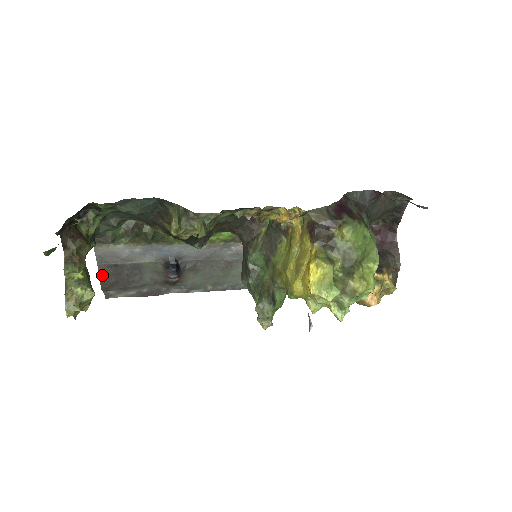
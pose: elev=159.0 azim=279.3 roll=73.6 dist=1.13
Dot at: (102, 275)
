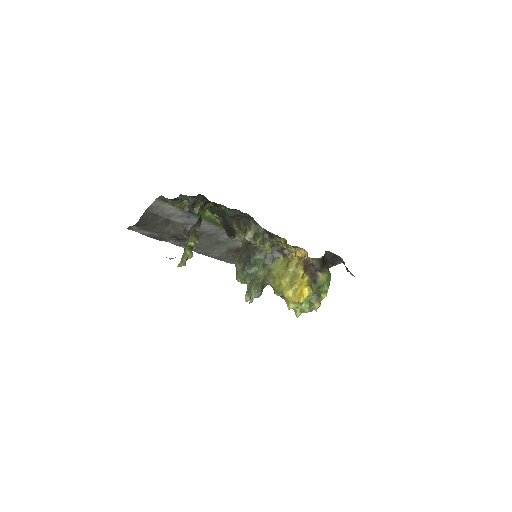
Dot at: (143, 217)
